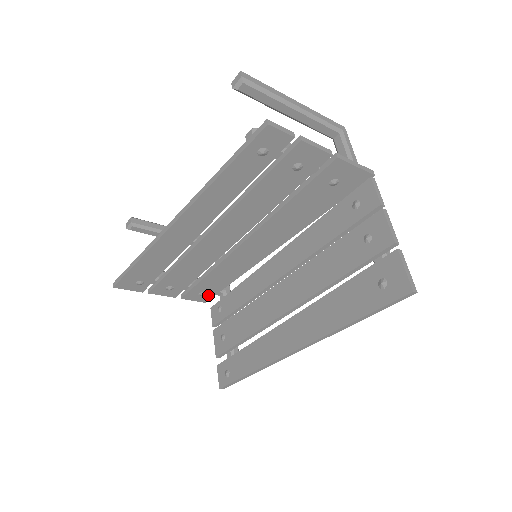
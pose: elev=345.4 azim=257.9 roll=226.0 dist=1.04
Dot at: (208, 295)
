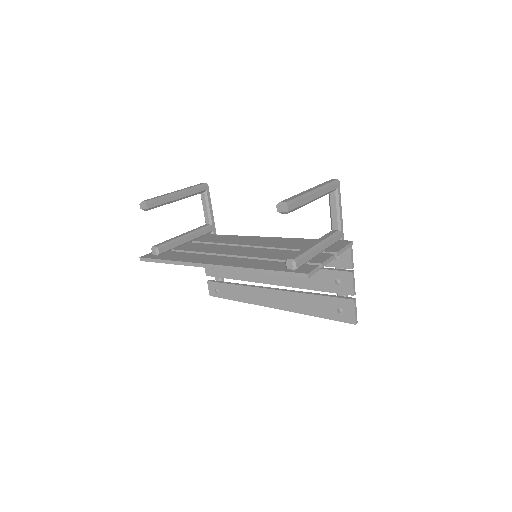
Dot at: occluded
